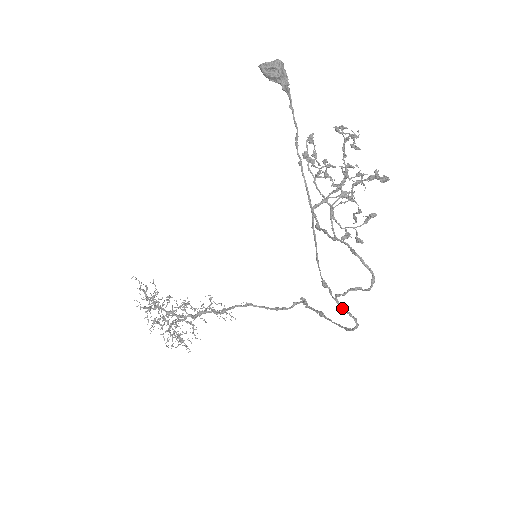
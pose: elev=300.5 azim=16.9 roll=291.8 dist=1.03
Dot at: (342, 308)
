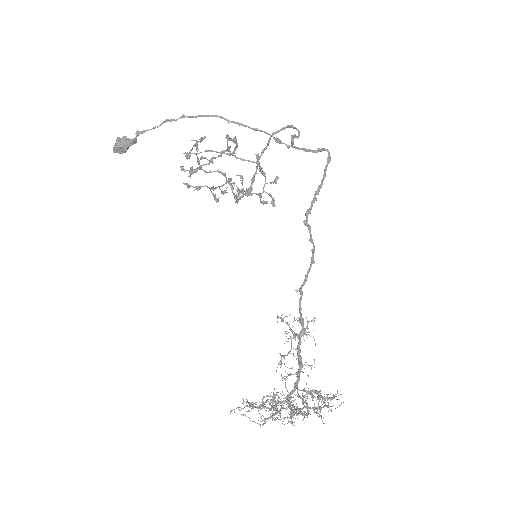
Dot at: (307, 150)
